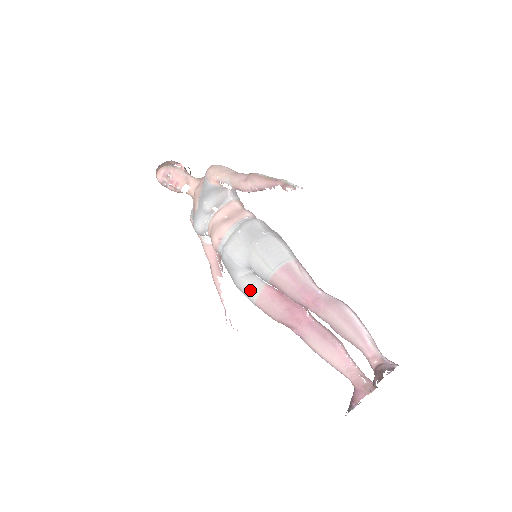
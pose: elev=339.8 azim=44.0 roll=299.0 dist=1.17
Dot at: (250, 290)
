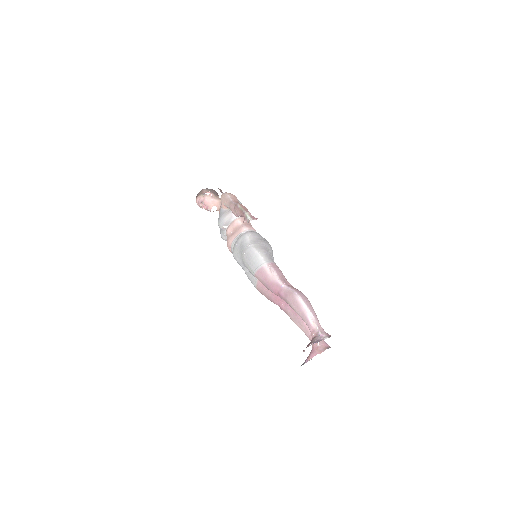
Dot at: (252, 281)
